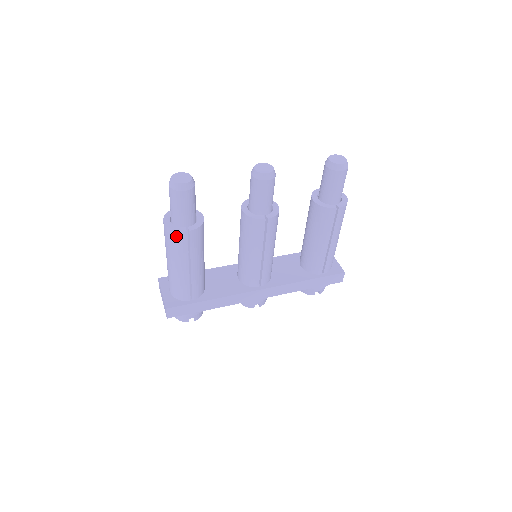
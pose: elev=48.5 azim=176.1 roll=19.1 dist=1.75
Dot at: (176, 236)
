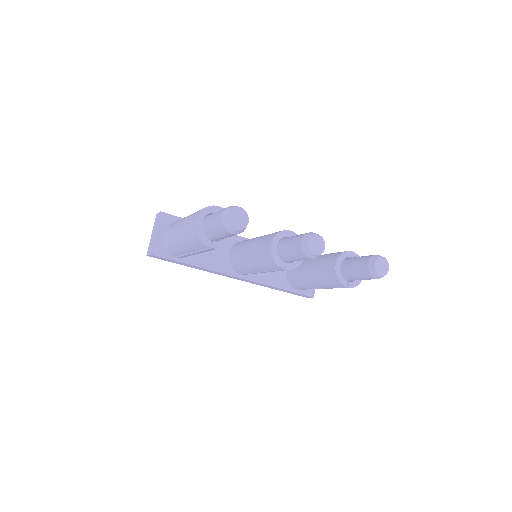
Dot at: (198, 242)
